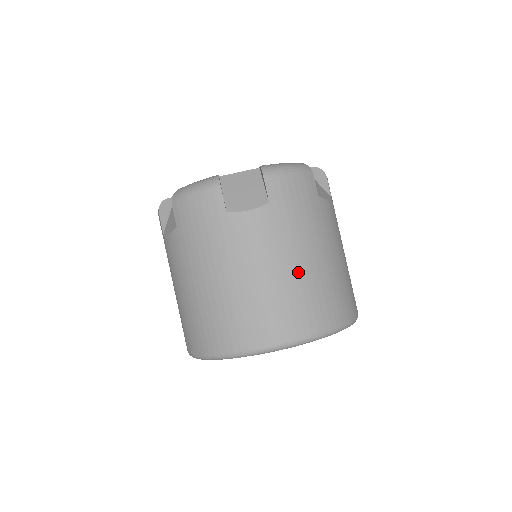
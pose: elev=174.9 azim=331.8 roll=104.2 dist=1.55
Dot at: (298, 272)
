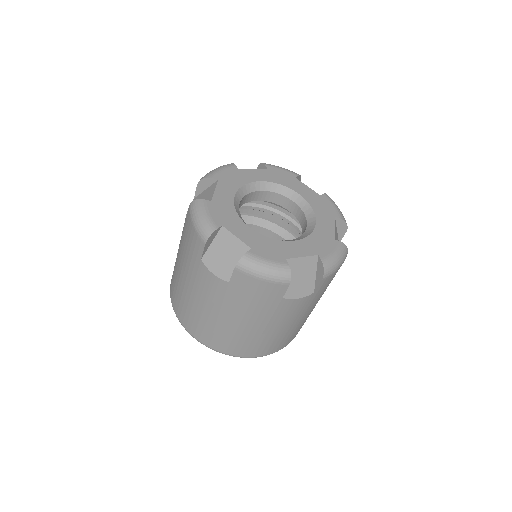
Dot at: (225, 324)
